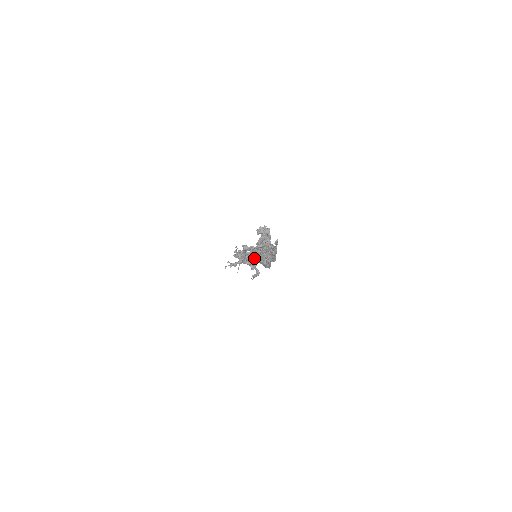
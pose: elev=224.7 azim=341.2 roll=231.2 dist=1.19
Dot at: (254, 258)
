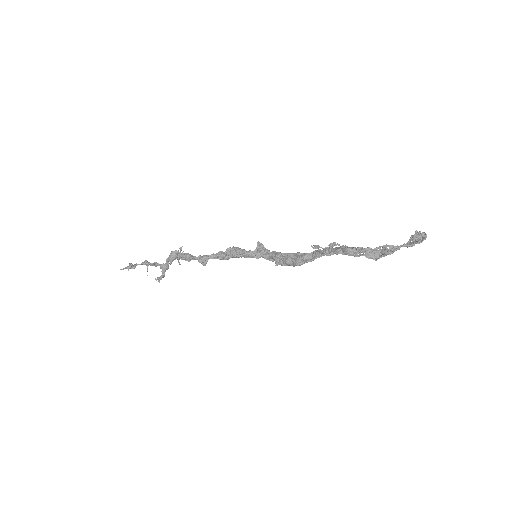
Dot at: (364, 255)
